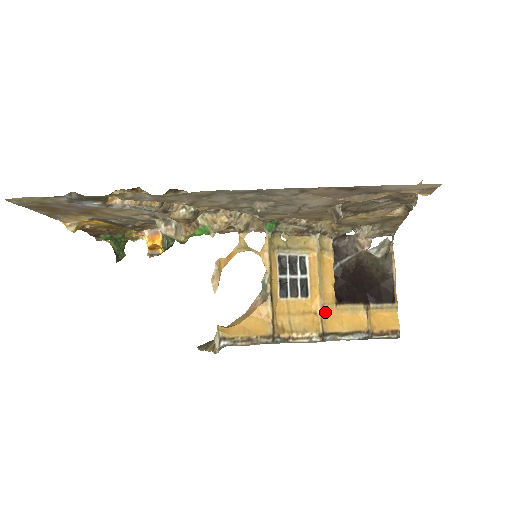
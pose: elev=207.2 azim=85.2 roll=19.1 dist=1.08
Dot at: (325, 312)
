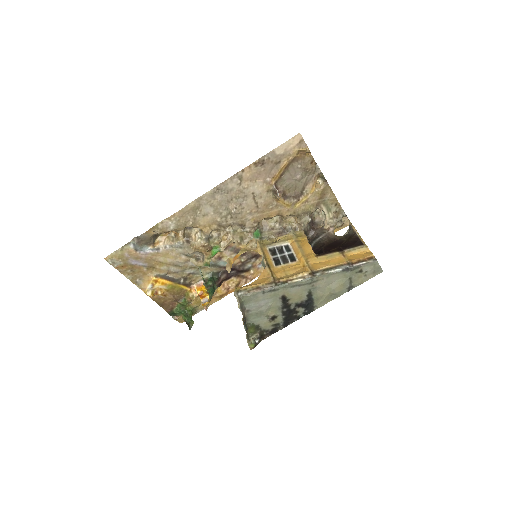
Dot at: (310, 263)
